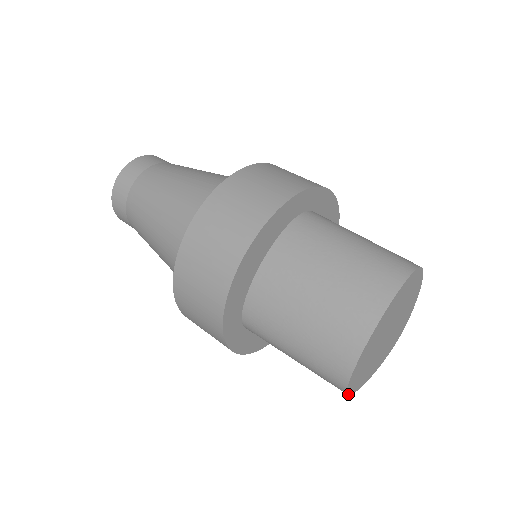
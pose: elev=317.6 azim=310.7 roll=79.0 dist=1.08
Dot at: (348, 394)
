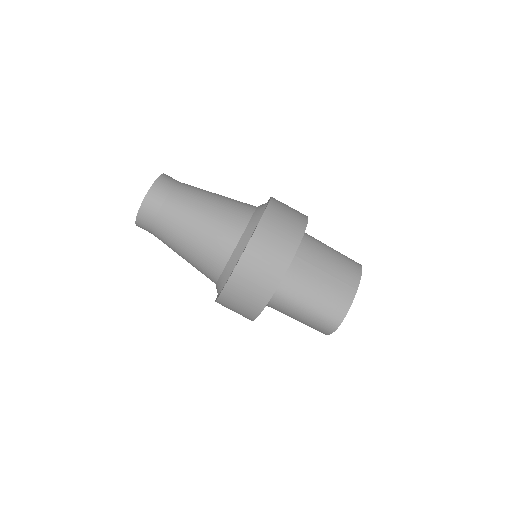
Dot at: occluded
